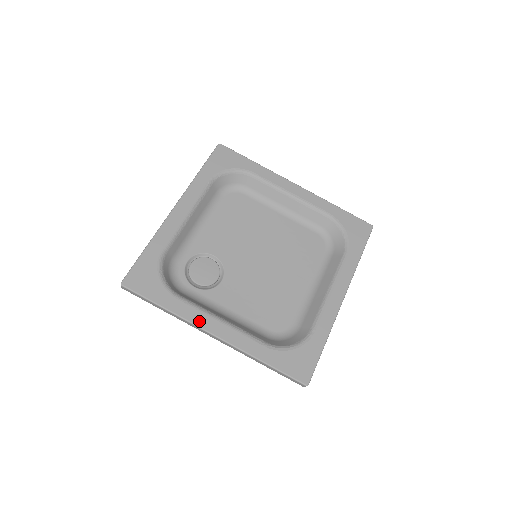
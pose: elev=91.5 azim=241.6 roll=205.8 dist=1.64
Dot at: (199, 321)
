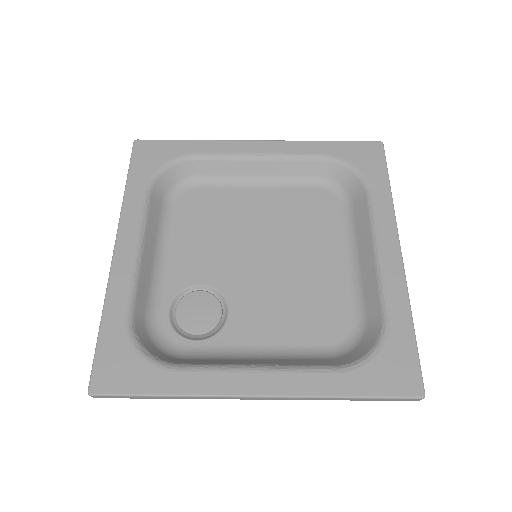
Dot at: (225, 387)
